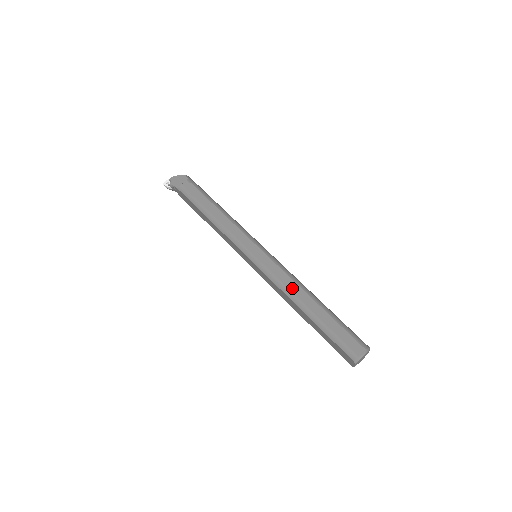
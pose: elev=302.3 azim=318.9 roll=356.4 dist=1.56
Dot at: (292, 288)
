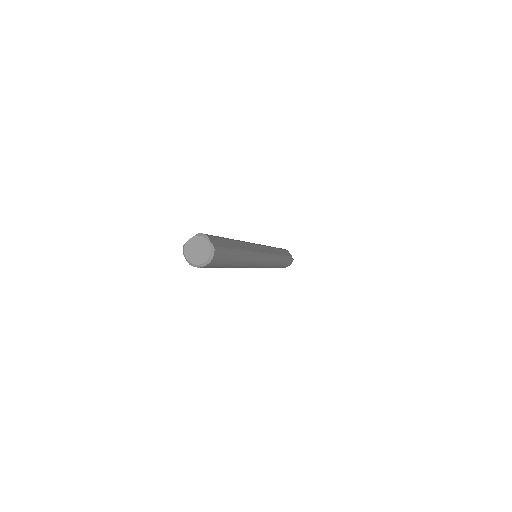
Dot at: (247, 245)
